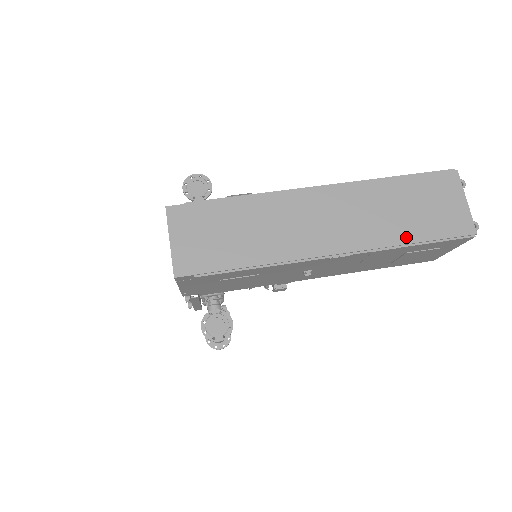
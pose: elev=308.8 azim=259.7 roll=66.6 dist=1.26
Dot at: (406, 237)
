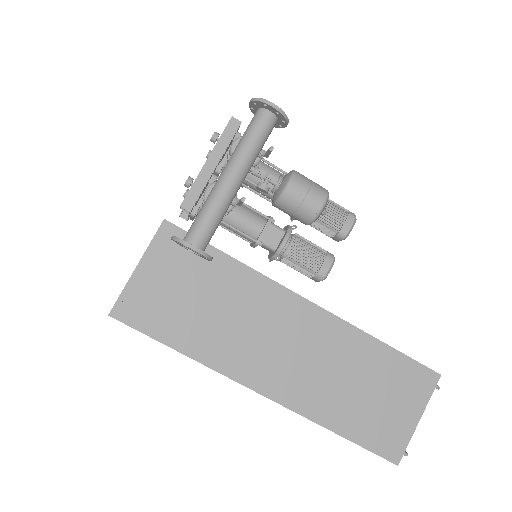
Dot at: occluded
